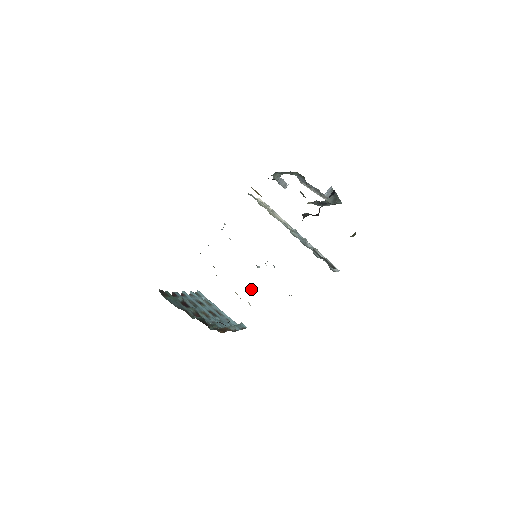
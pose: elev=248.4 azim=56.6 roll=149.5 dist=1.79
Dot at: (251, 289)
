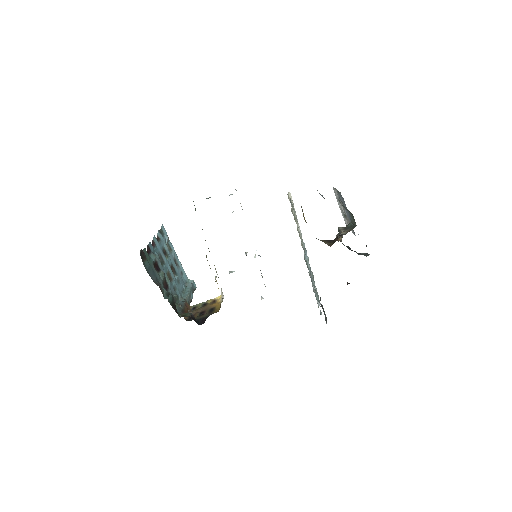
Dot at: occluded
